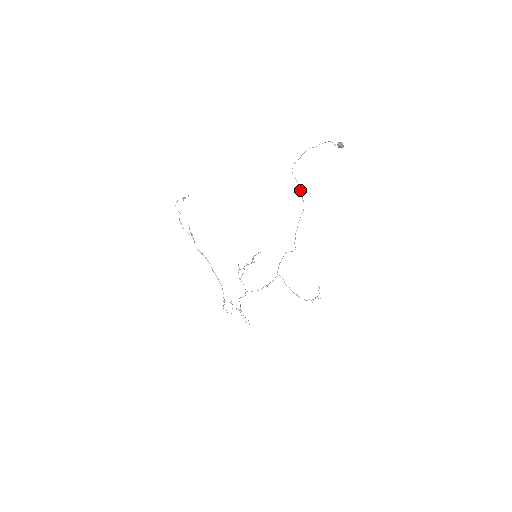
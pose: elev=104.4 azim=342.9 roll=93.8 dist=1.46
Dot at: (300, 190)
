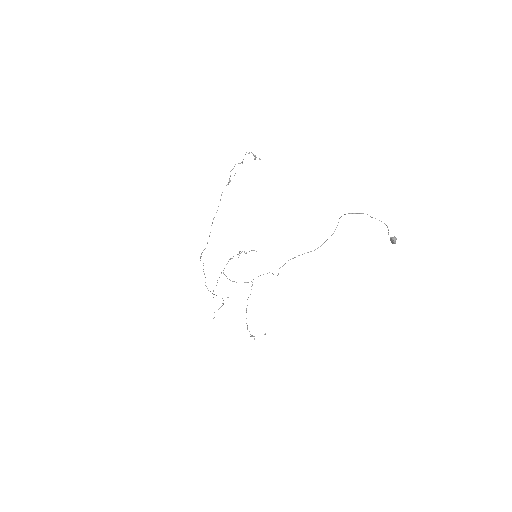
Dot at: occluded
